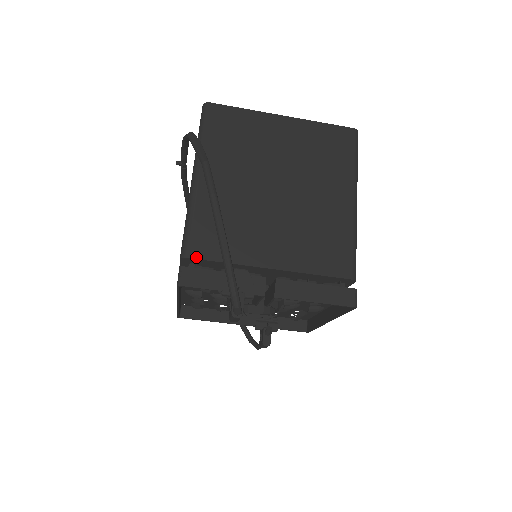
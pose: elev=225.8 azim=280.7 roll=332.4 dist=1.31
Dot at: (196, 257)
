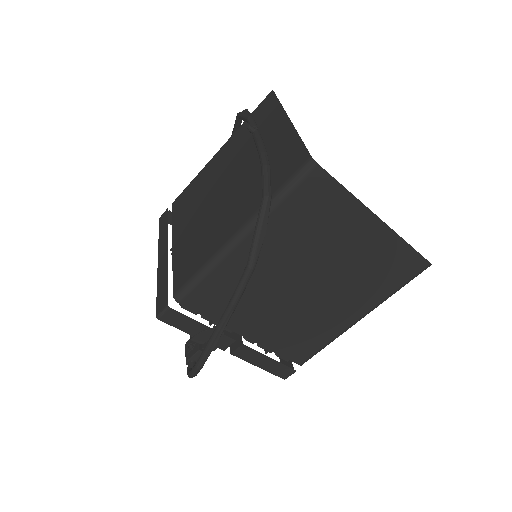
Dot at: (187, 306)
